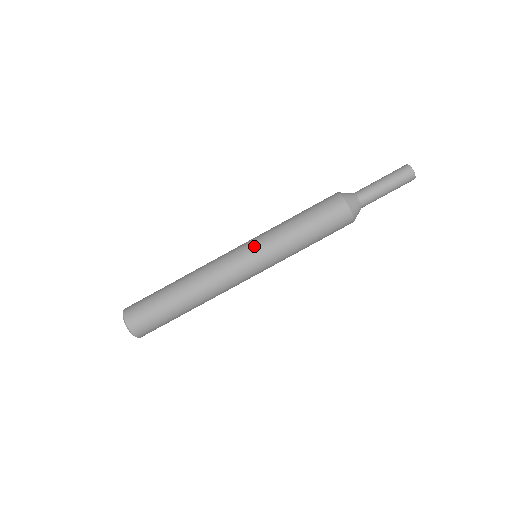
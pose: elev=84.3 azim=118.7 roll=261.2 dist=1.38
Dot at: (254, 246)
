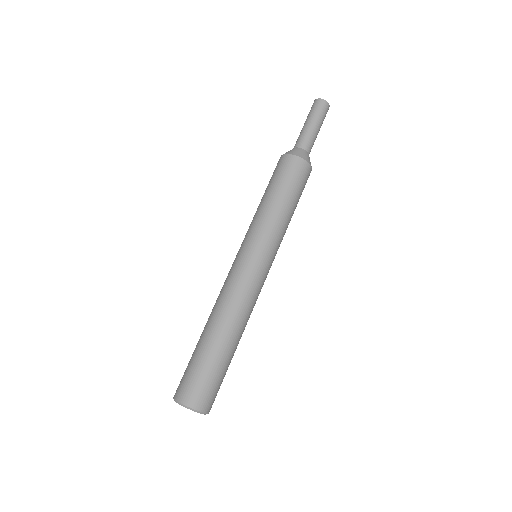
Dot at: (247, 244)
